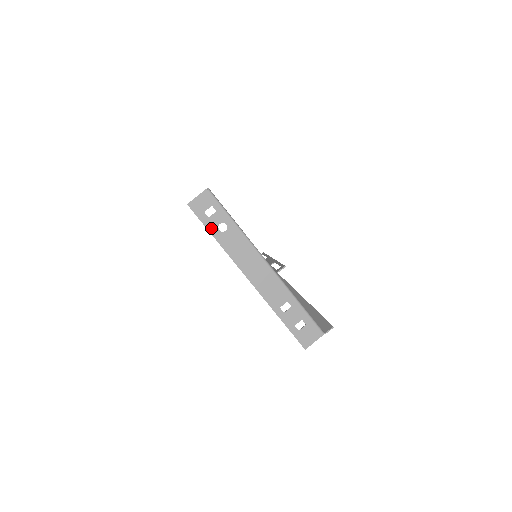
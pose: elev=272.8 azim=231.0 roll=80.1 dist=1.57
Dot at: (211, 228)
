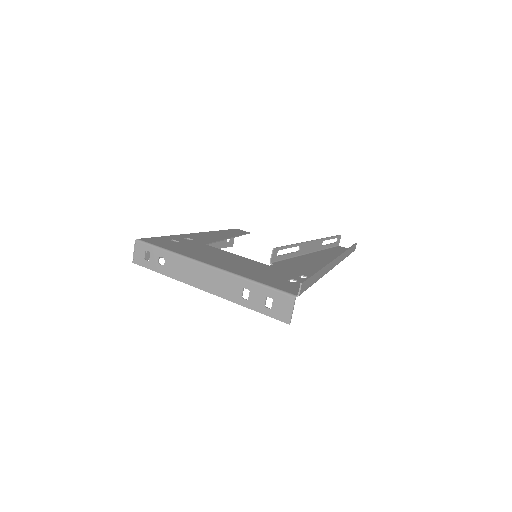
Dot at: (155, 268)
